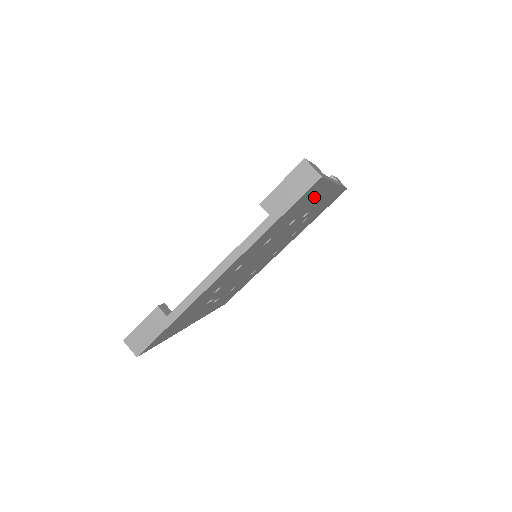
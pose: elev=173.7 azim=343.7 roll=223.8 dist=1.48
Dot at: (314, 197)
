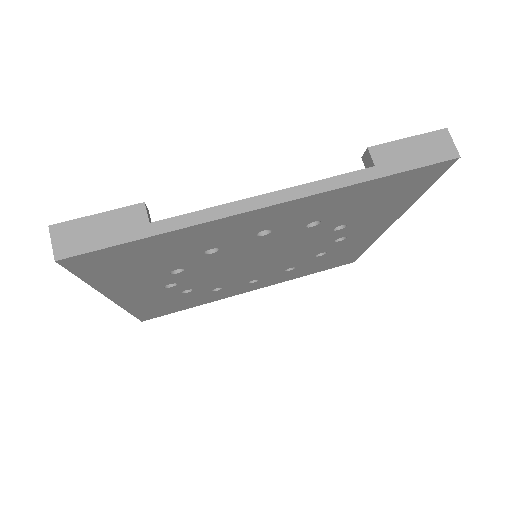
Dot at: (175, 243)
